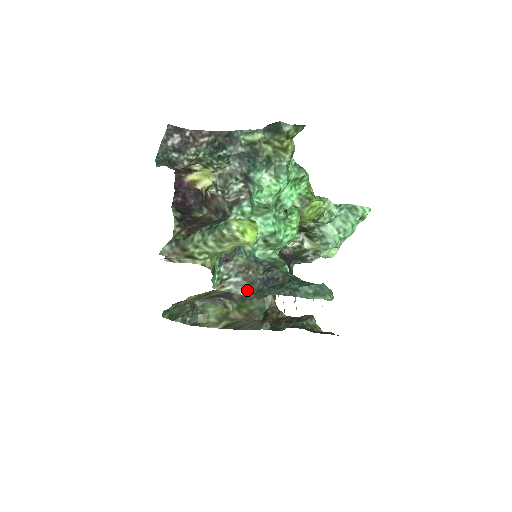
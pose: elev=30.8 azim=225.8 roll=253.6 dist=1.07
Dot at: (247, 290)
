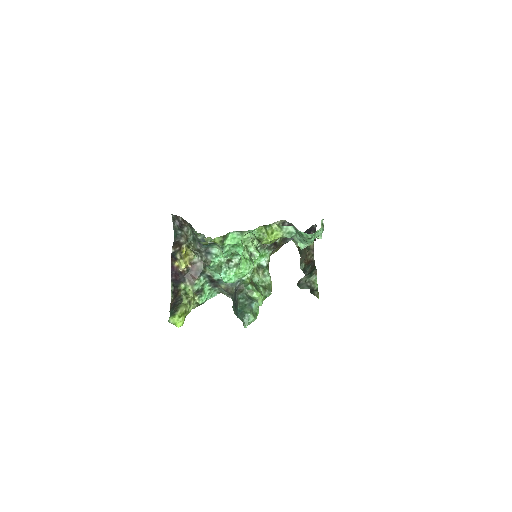
Dot at: (232, 298)
